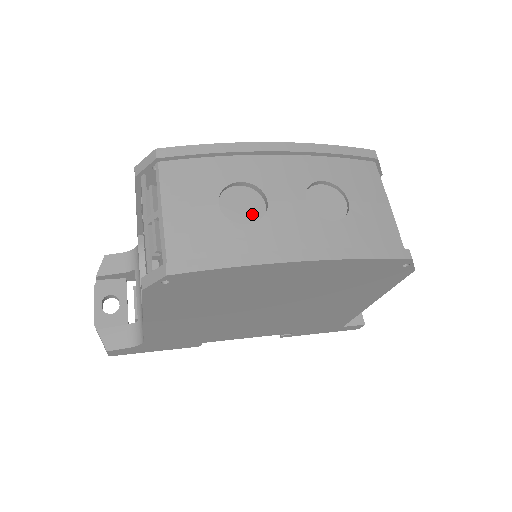
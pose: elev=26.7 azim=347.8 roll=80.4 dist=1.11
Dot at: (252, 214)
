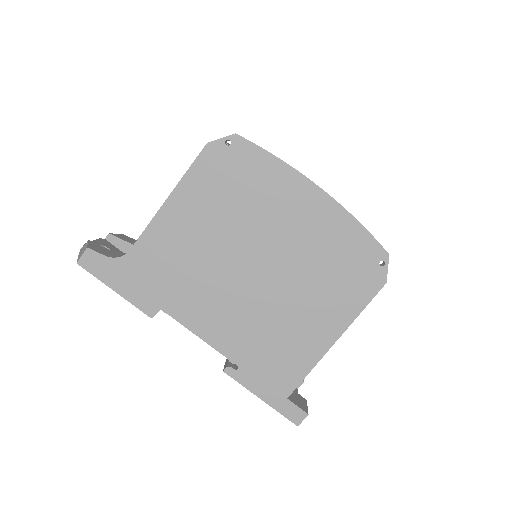
Dot at: occluded
